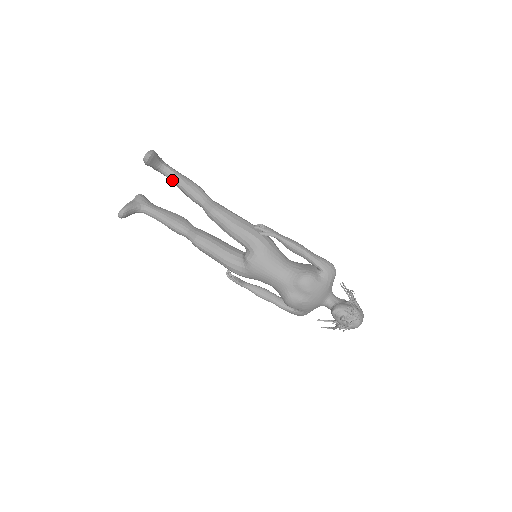
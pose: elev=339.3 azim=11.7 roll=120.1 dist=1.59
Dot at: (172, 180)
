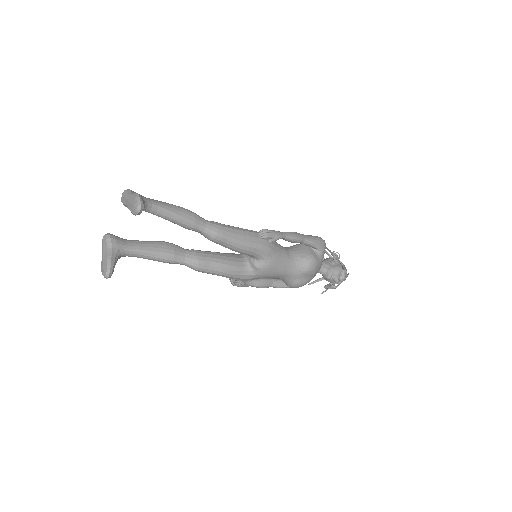
Dot at: (159, 215)
